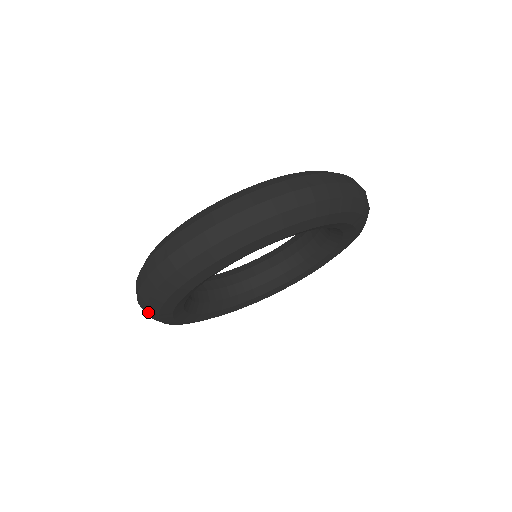
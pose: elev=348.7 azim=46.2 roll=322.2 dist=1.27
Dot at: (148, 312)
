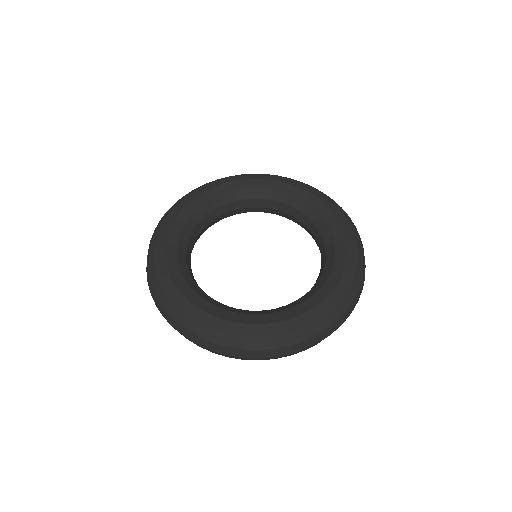
Dot at: occluded
